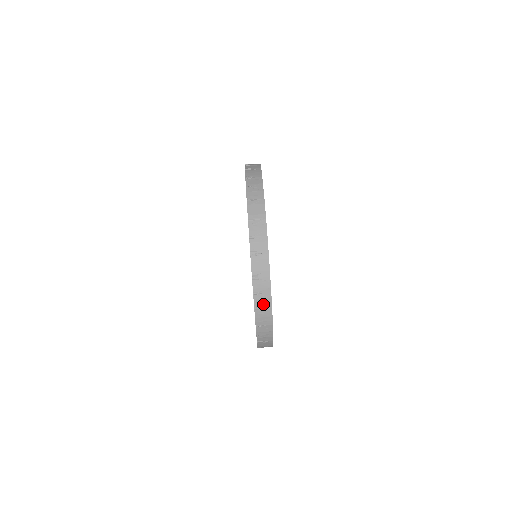
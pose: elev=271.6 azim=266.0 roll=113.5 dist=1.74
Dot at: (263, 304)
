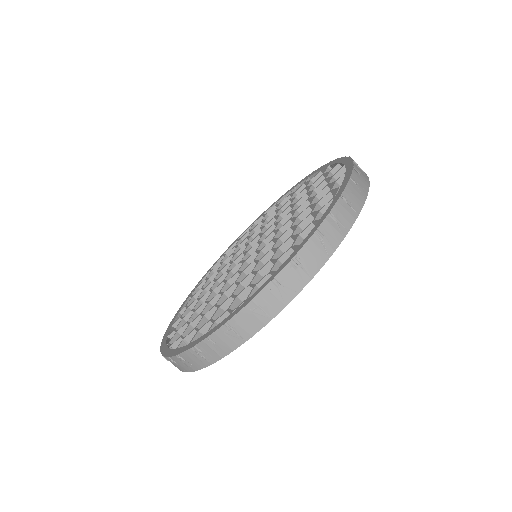
Dot at: (174, 364)
